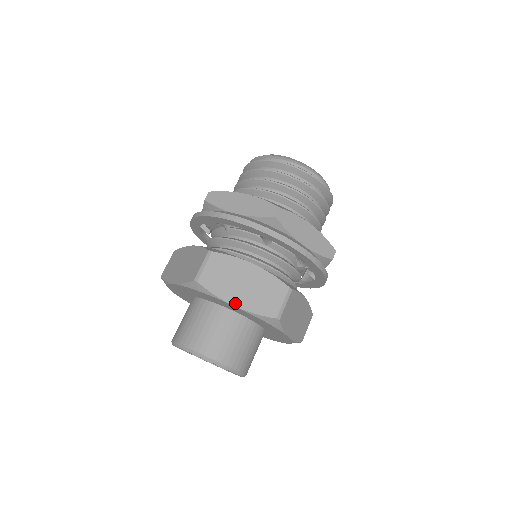
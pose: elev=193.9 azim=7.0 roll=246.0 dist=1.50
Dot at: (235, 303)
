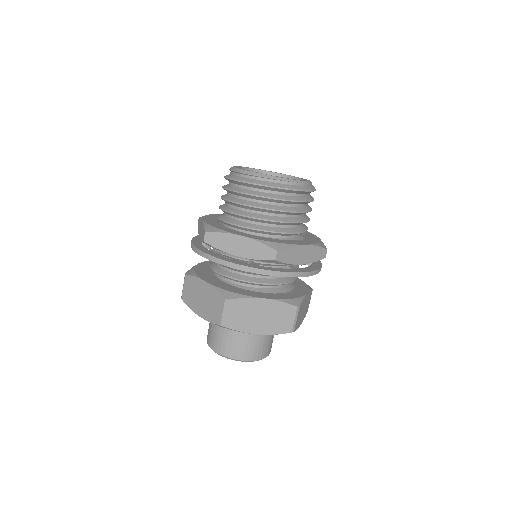
Dot at: (199, 314)
